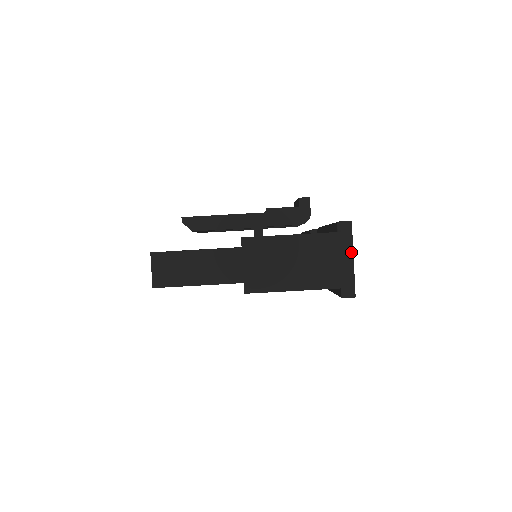
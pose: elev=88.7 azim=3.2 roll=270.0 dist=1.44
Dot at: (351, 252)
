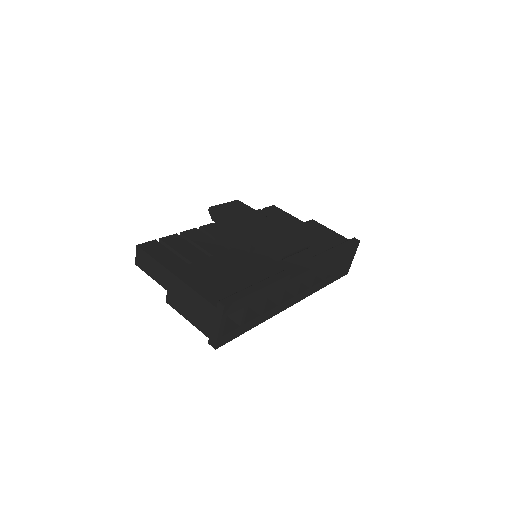
Dot at: (219, 324)
